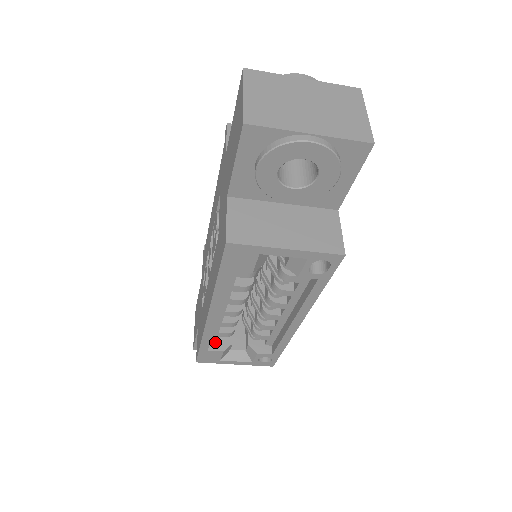
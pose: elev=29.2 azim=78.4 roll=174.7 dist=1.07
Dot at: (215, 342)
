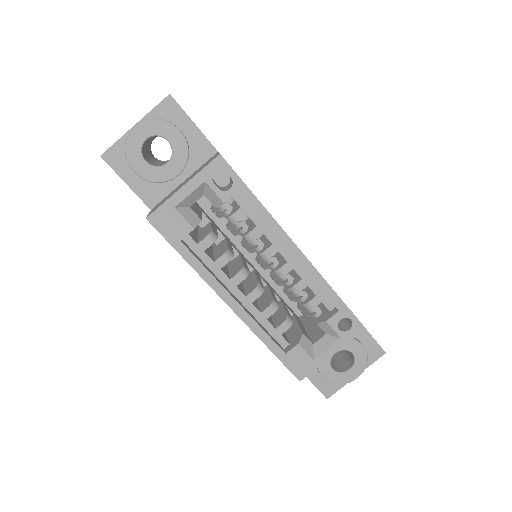
Dot at: (289, 345)
